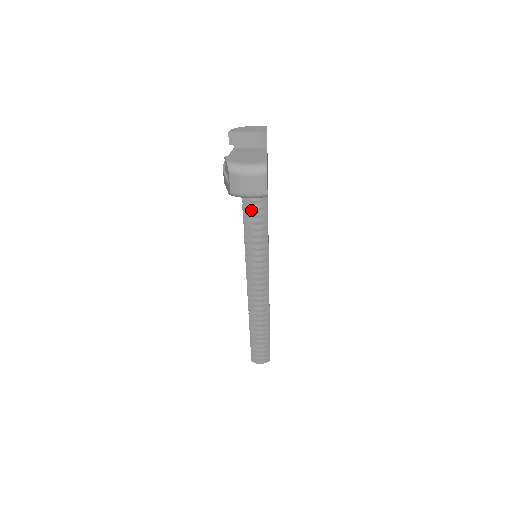
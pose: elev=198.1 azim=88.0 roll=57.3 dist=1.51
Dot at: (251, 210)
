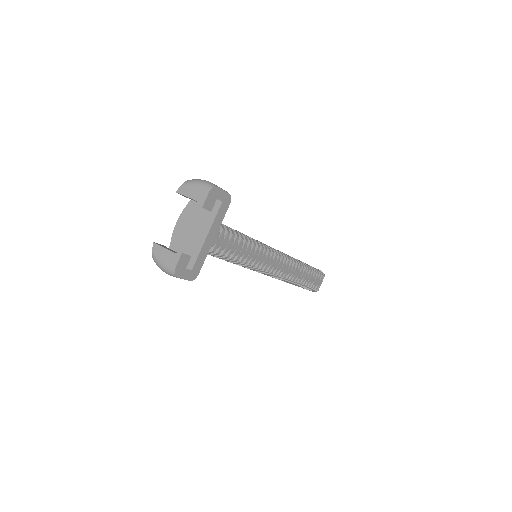
Dot at: occluded
